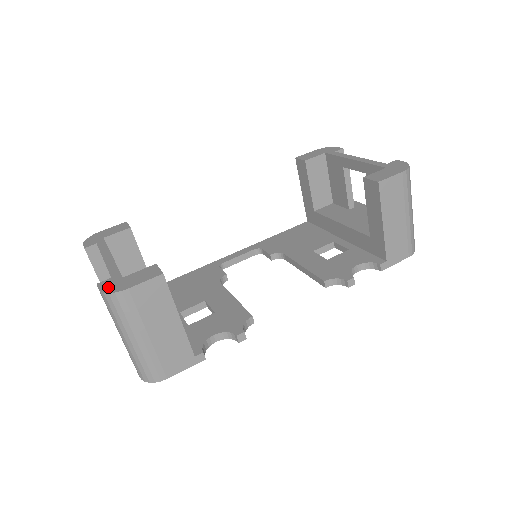
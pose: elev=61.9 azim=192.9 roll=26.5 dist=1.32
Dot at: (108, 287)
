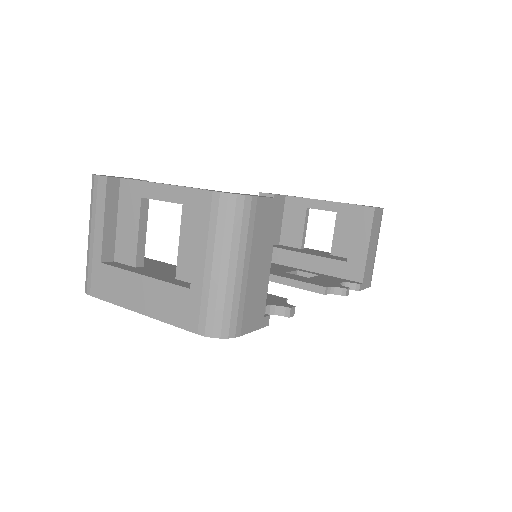
Dot at: (226, 192)
